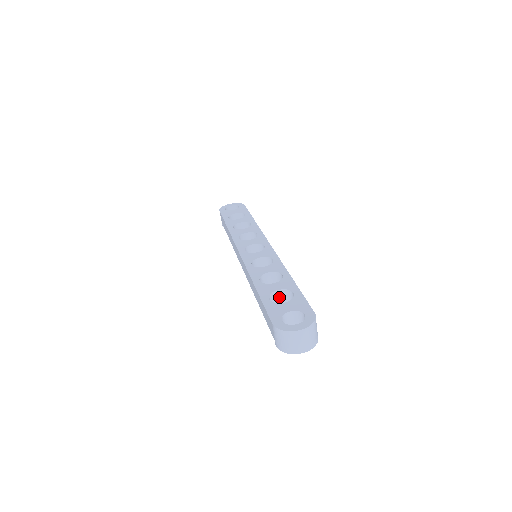
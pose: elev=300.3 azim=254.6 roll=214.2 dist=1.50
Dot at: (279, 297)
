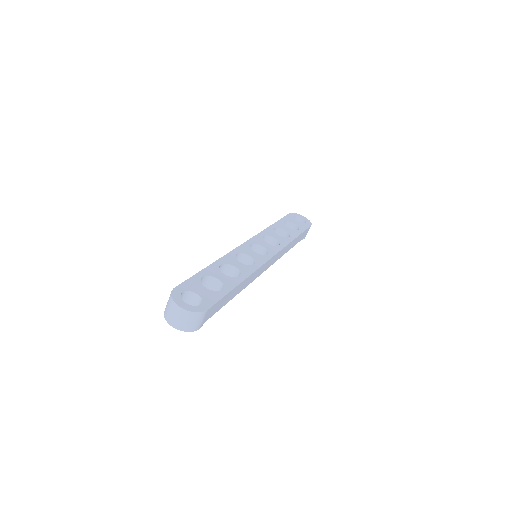
Dot at: (216, 285)
